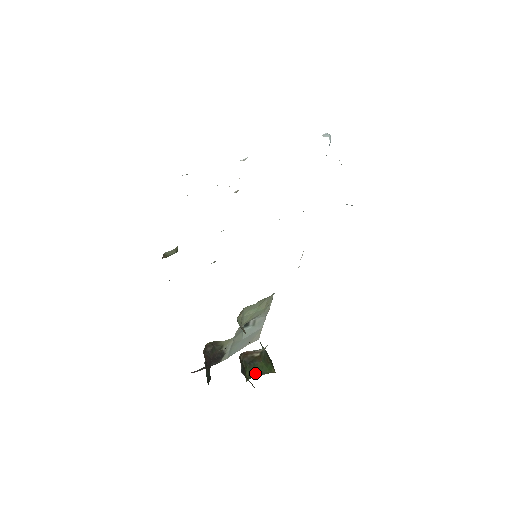
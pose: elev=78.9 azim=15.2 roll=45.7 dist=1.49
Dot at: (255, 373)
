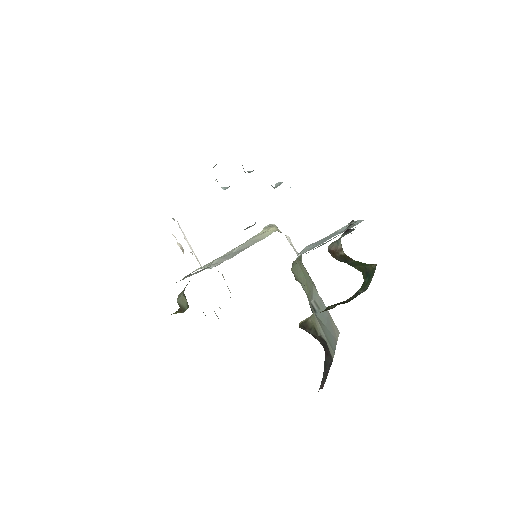
Dot at: (361, 269)
